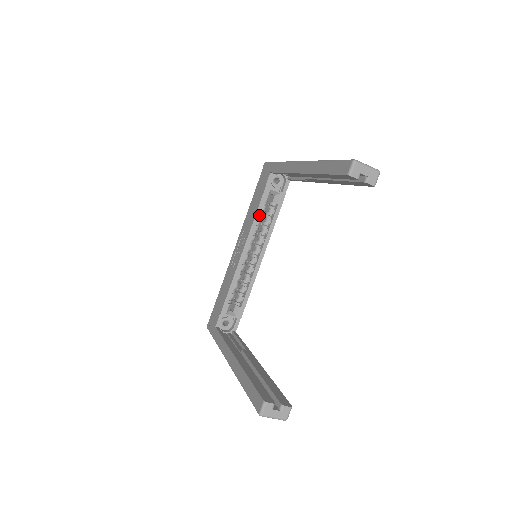
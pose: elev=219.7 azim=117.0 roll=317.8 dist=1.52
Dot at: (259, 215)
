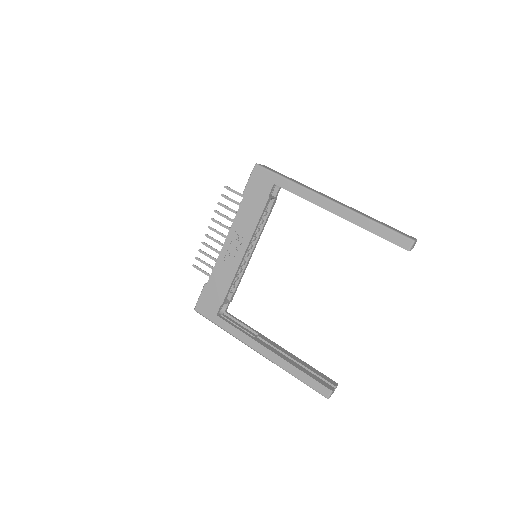
Dot at: occluded
